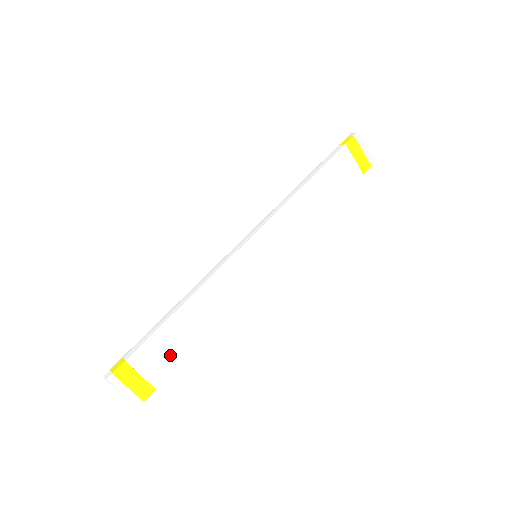
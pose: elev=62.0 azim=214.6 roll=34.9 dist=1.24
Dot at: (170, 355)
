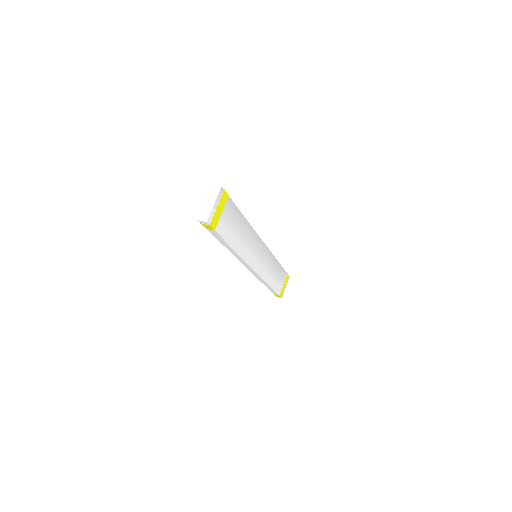
Dot at: (228, 228)
